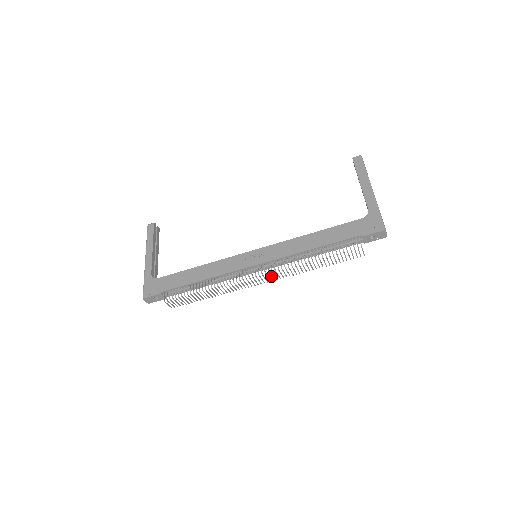
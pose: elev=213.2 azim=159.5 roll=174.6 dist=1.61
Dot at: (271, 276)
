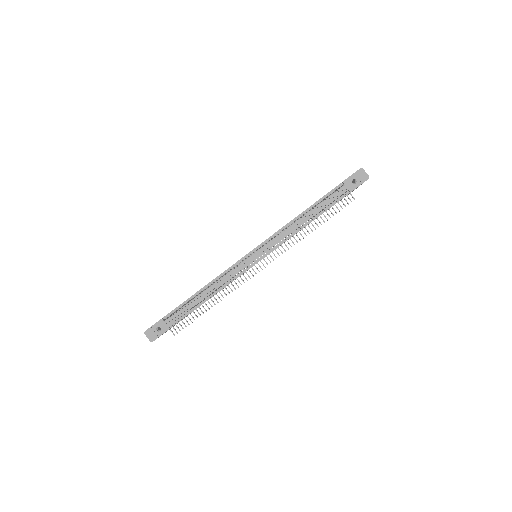
Dot at: (268, 253)
